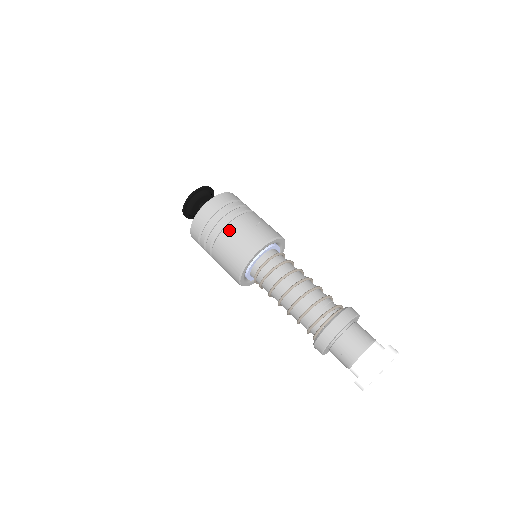
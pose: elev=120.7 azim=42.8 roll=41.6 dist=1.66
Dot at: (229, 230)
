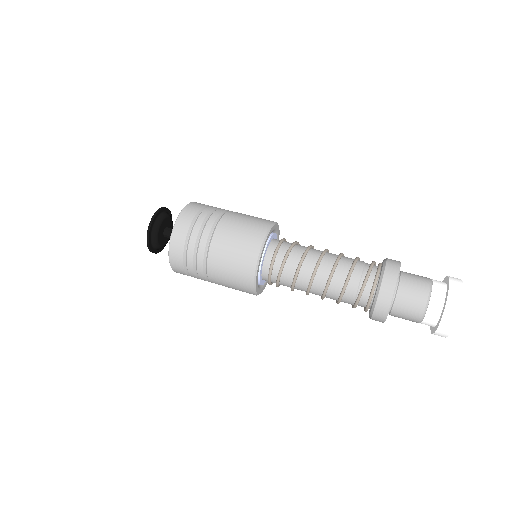
Dot at: (229, 217)
